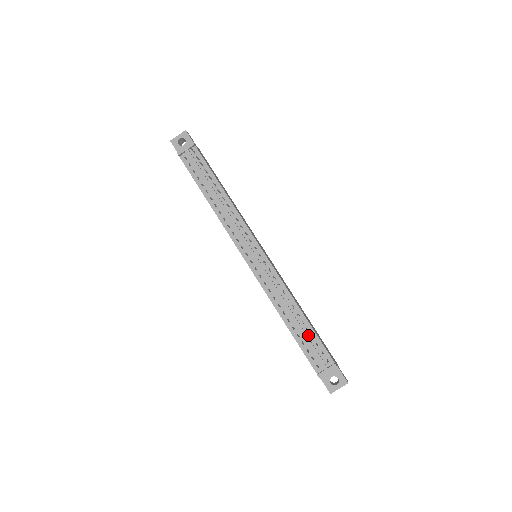
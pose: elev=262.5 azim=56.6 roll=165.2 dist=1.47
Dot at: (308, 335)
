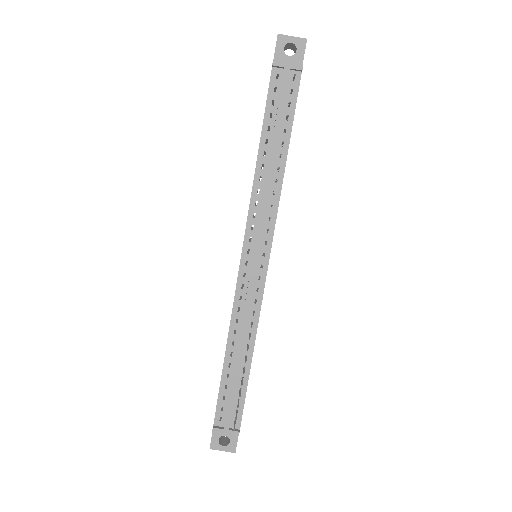
Dot at: (238, 384)
